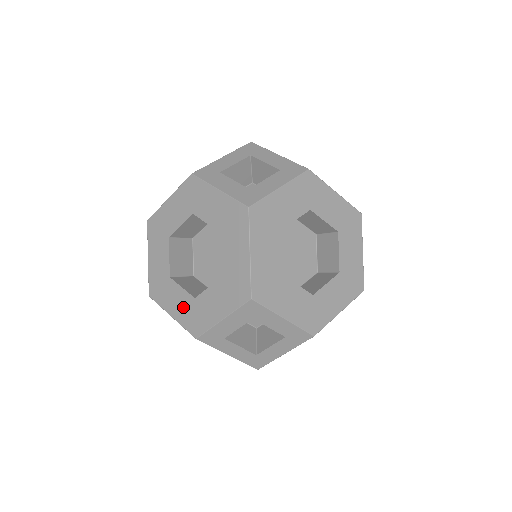
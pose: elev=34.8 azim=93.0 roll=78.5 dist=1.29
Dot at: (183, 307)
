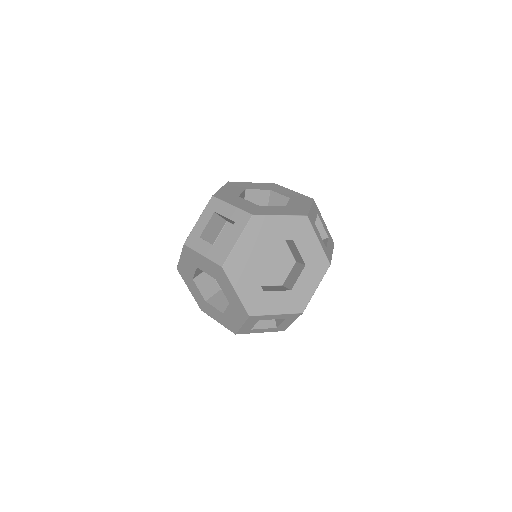
Dot at: (220, 318)
